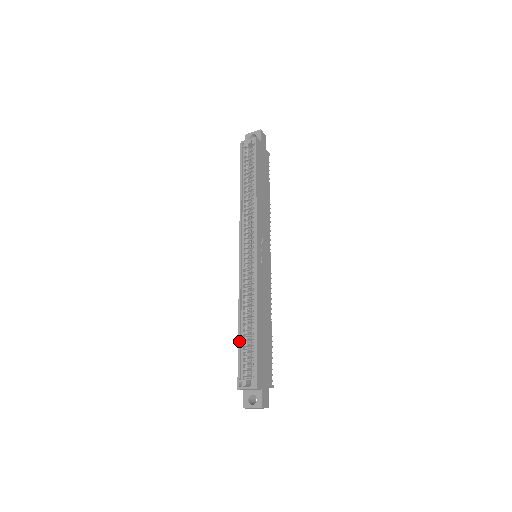
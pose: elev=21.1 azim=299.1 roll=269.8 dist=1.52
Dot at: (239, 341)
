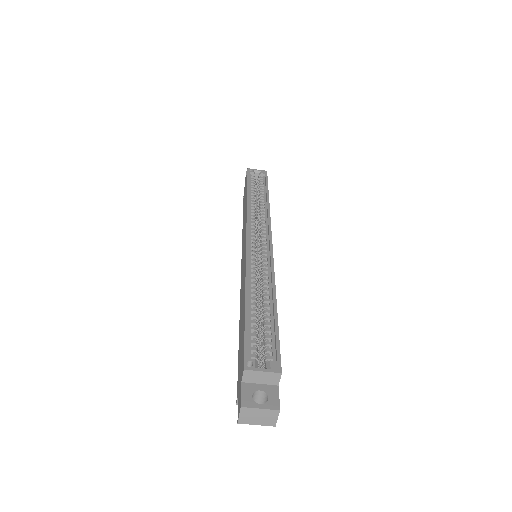
Dot at: (247, 314)
